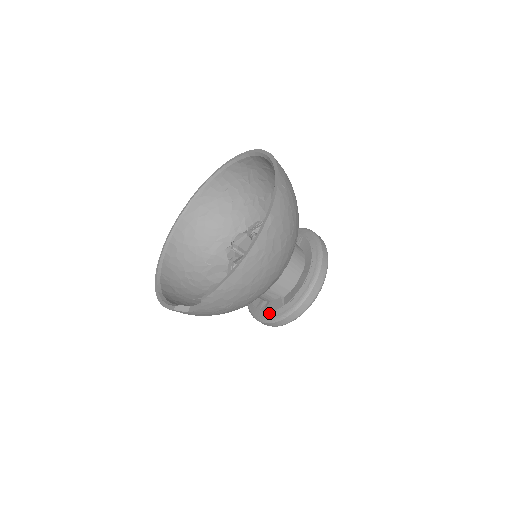
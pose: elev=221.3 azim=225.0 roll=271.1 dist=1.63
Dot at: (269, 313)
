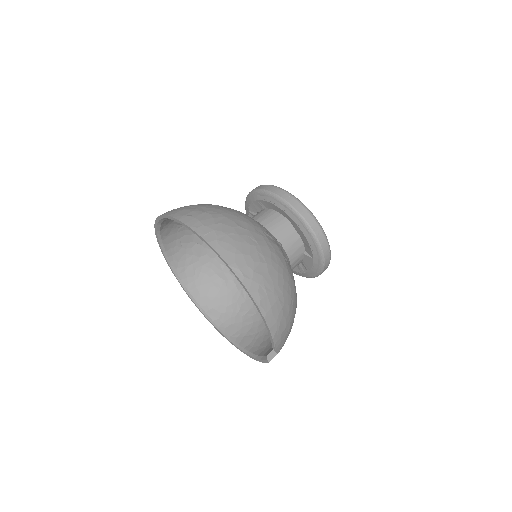
Dot at: (312, 270)
